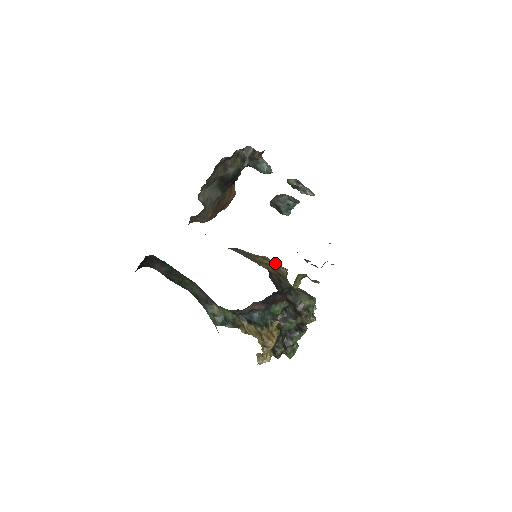
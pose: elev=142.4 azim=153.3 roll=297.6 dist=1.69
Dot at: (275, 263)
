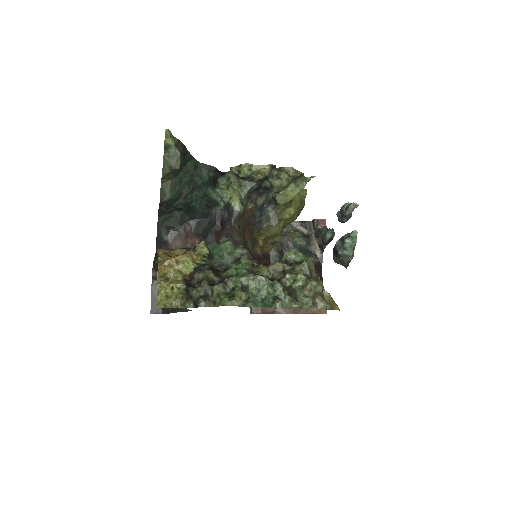
Dot at: occluded
